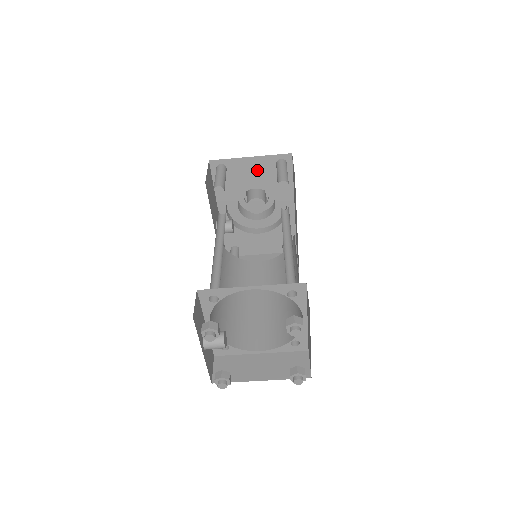
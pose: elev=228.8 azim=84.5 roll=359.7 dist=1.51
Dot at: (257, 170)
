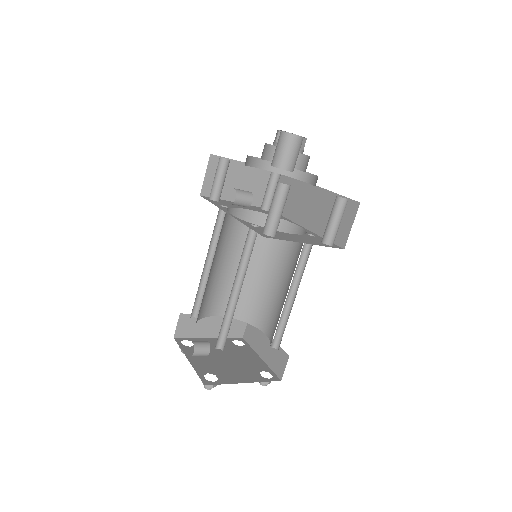
Dot at: occluded
